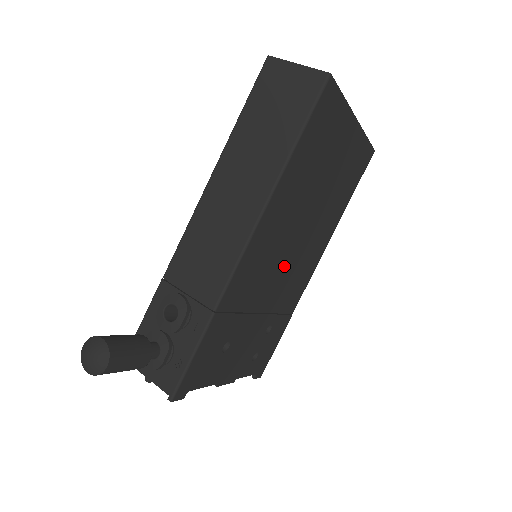
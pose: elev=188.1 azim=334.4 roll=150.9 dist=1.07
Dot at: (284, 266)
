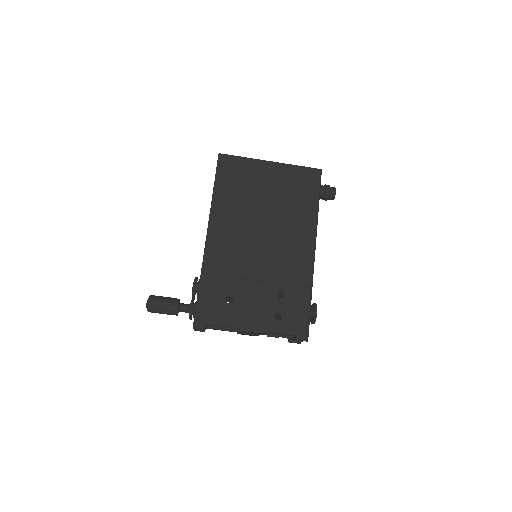
Dot at: (261, 249)
